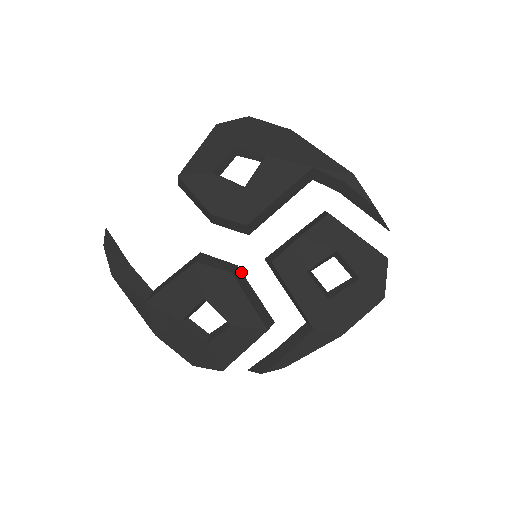
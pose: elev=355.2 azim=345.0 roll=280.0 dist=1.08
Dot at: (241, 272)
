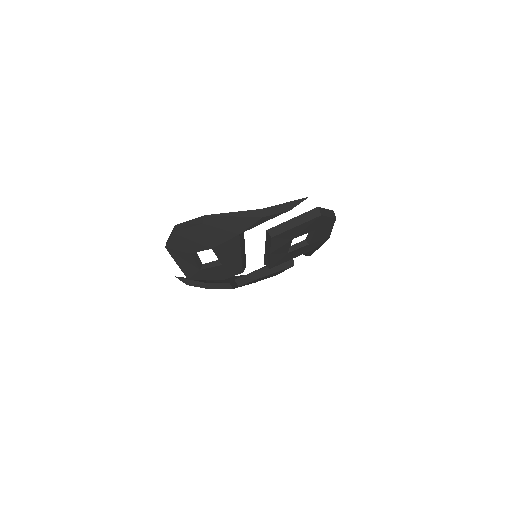
Dot at: (259, 270)
